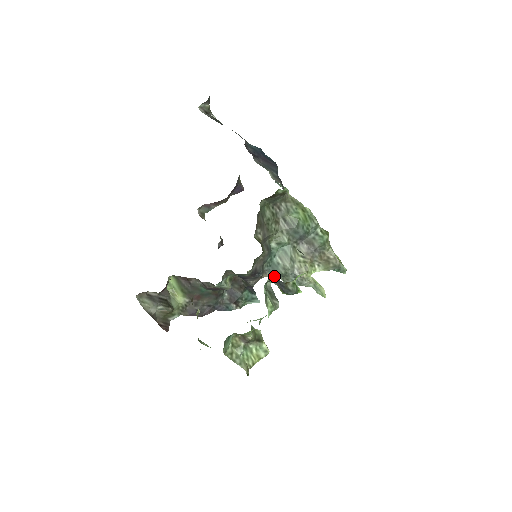
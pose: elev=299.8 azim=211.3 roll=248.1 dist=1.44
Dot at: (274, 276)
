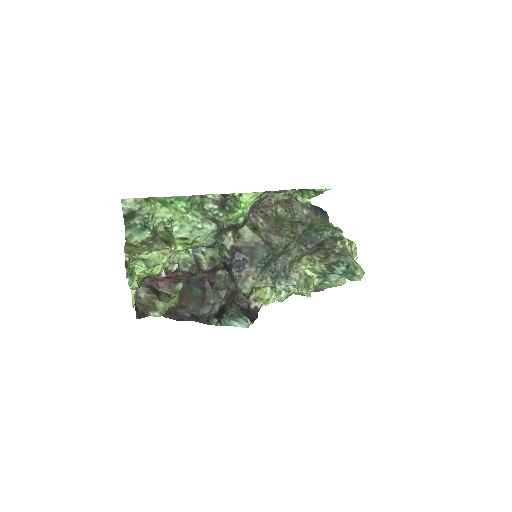
Dot at: (264, 274)
